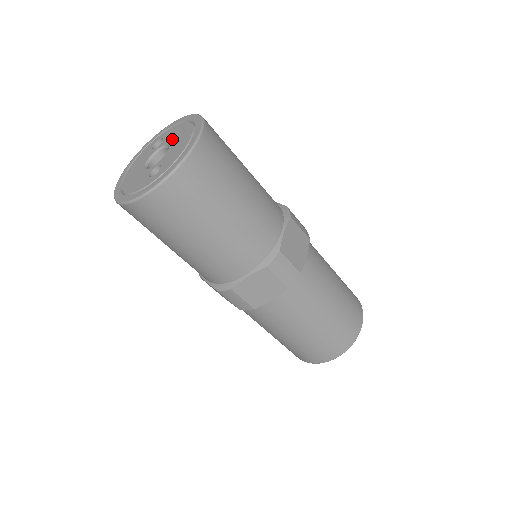
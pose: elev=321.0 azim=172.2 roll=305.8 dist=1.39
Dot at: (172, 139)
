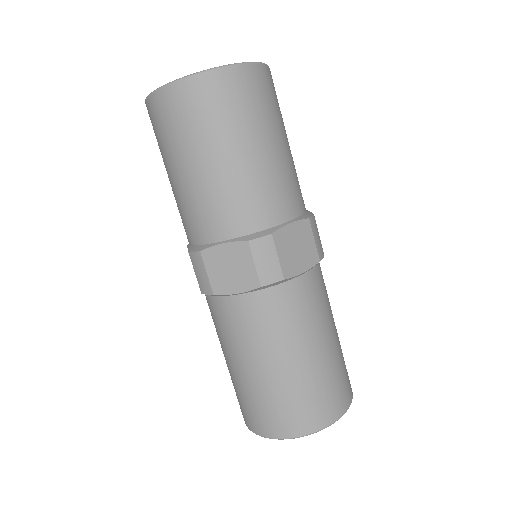
Dot at: occluded
